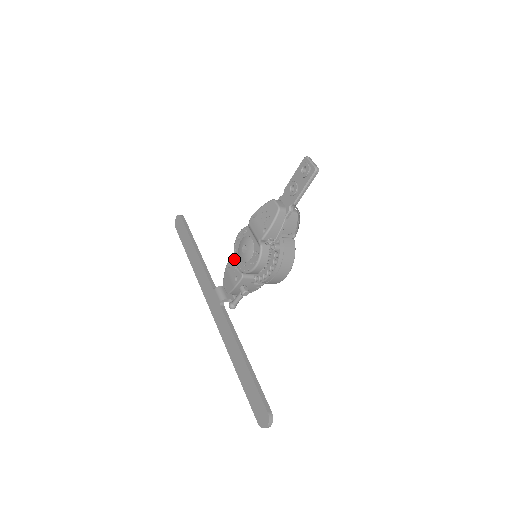
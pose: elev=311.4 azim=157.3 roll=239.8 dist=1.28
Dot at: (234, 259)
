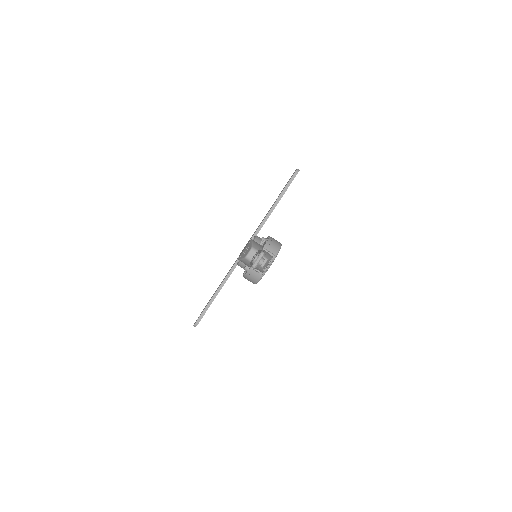
Dot at: occluded
